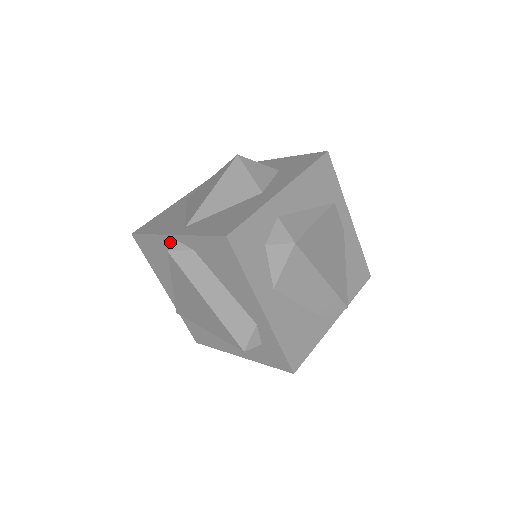
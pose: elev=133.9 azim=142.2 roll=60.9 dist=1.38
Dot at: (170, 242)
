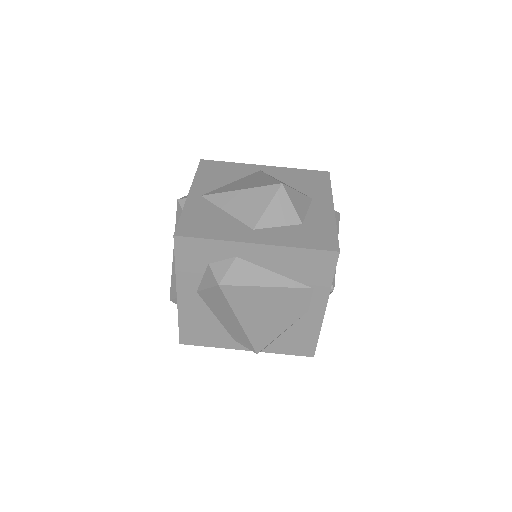
Dot at: occluded
